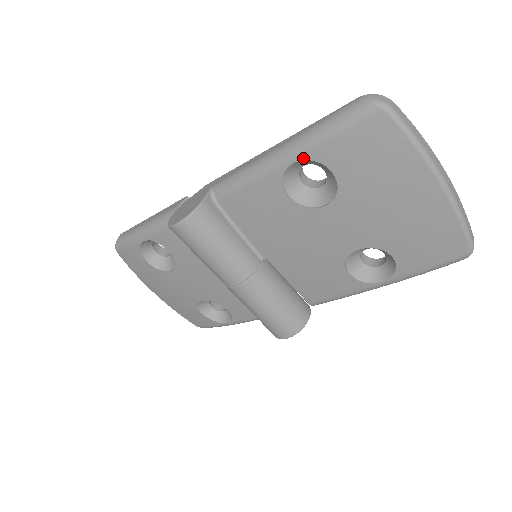
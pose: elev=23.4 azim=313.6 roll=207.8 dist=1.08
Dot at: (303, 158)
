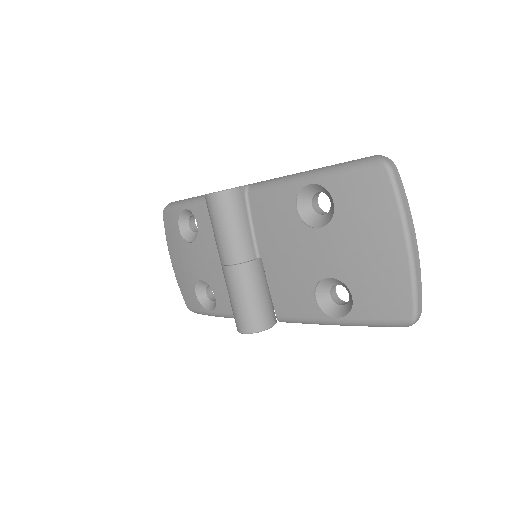
Dot at: (318, 183)
